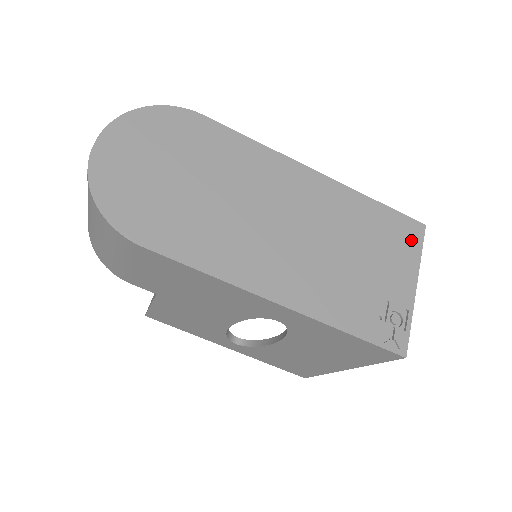
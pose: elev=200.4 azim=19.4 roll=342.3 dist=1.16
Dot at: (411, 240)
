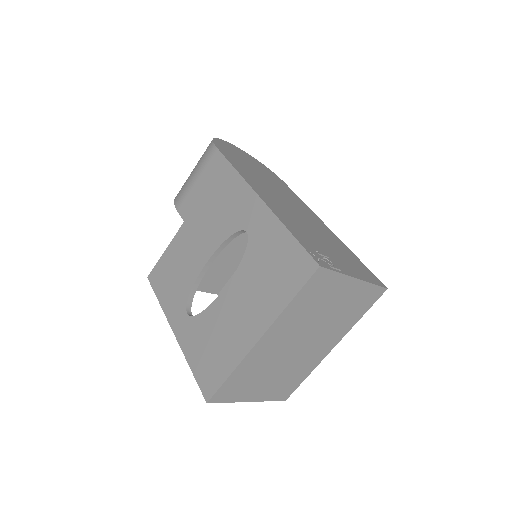
Dot at: (370, 277)
